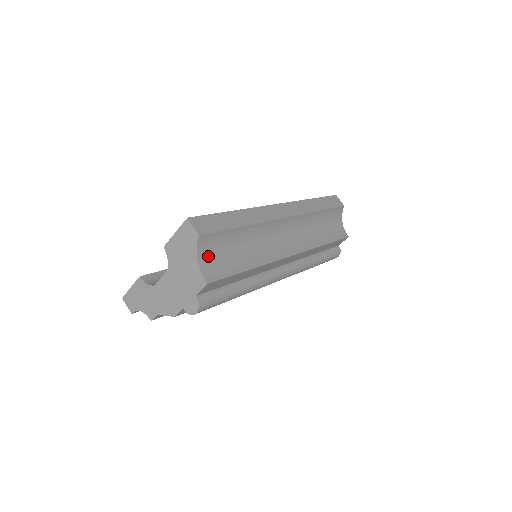
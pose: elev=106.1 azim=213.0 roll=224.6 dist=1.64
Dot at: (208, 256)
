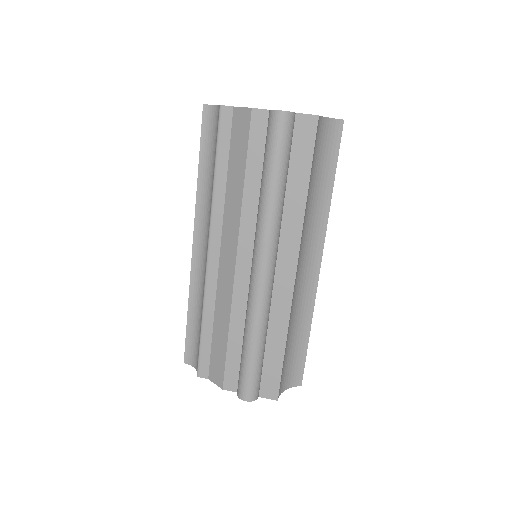
Dot at: (324, 133)
